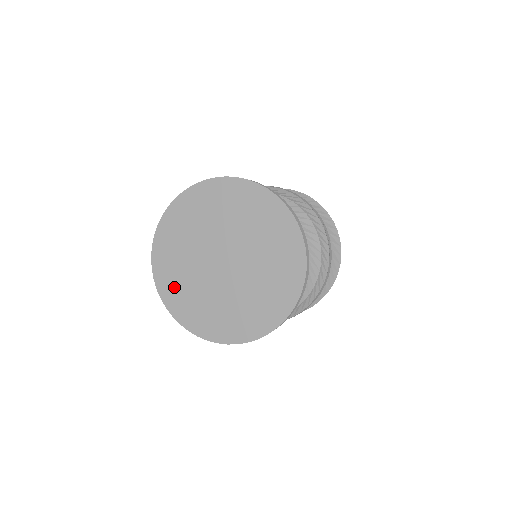
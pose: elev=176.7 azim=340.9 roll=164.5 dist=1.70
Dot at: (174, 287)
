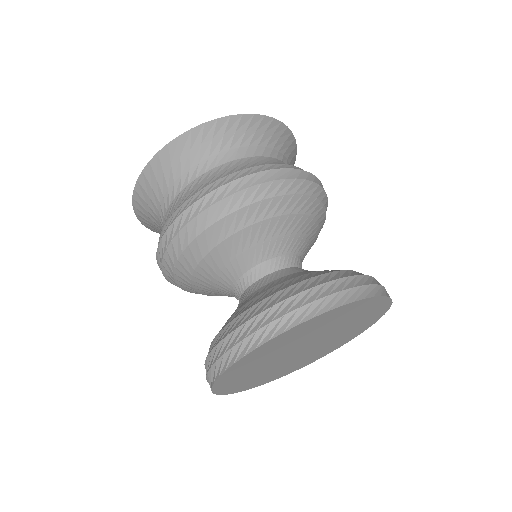
Dot at: (236, 383)
